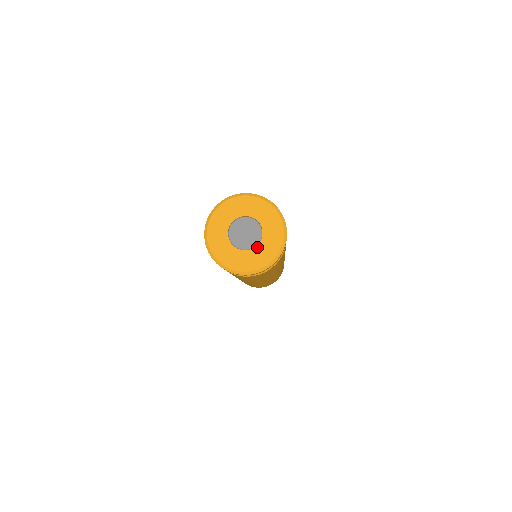
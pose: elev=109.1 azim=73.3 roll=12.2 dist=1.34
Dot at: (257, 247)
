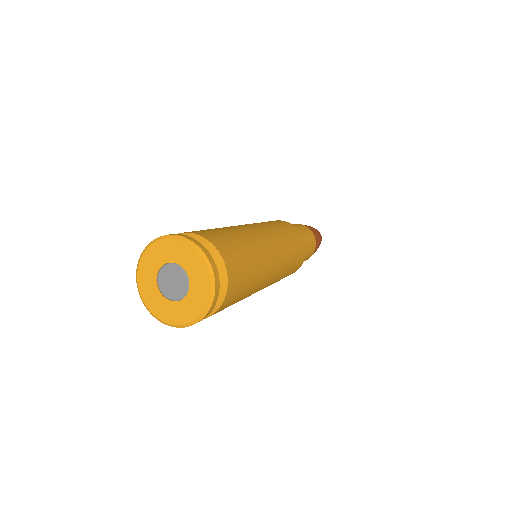
Dot at: (175, 303)
